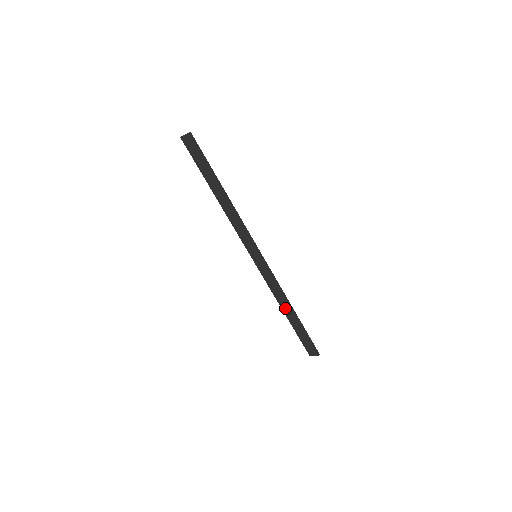
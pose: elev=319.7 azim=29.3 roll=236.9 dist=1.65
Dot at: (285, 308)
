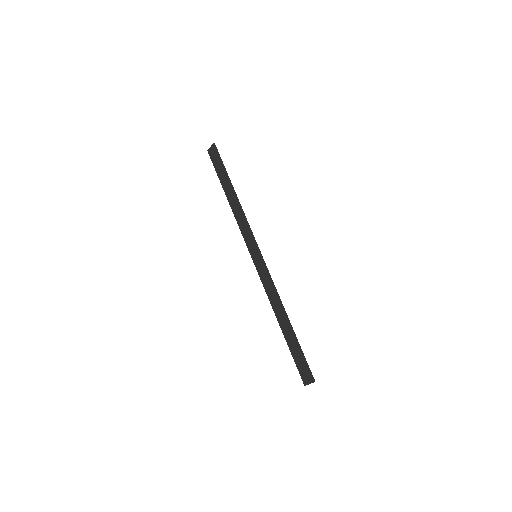
Dot at: (280, 317)
